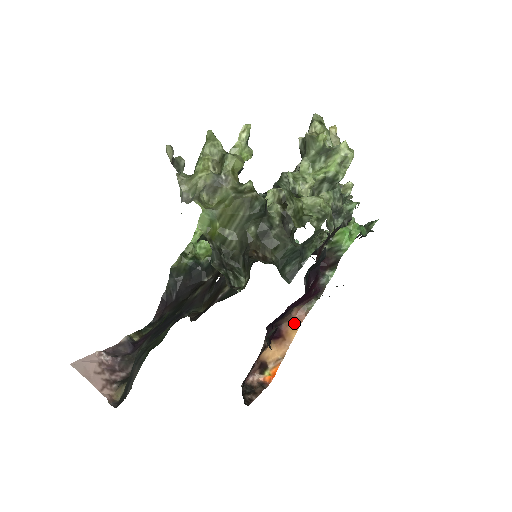
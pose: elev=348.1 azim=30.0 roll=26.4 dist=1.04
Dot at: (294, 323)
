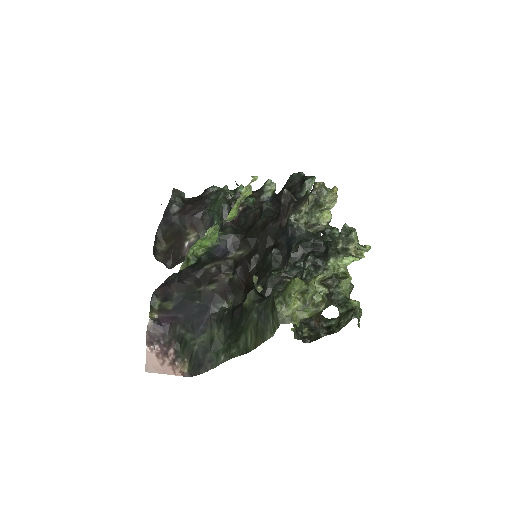
Dot at: occluded
